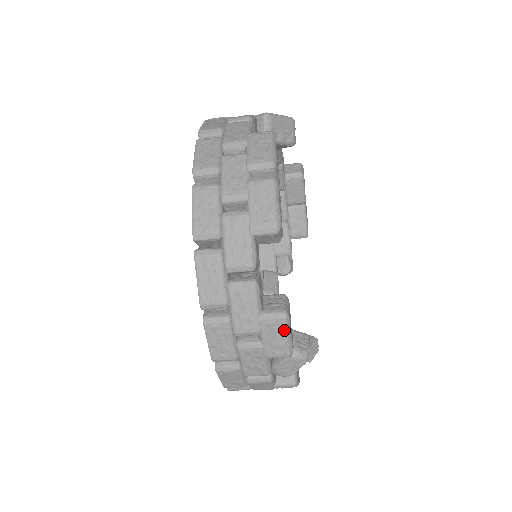
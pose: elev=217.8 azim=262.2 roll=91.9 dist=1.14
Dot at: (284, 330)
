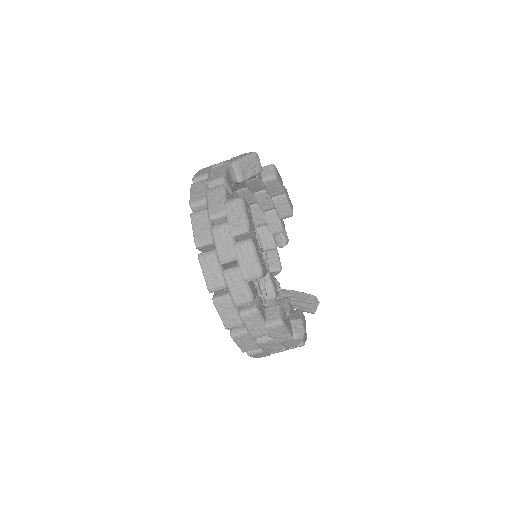
Dot at: (283, 330)
